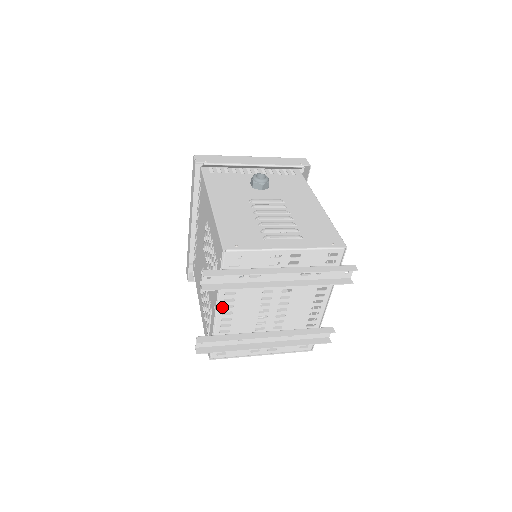
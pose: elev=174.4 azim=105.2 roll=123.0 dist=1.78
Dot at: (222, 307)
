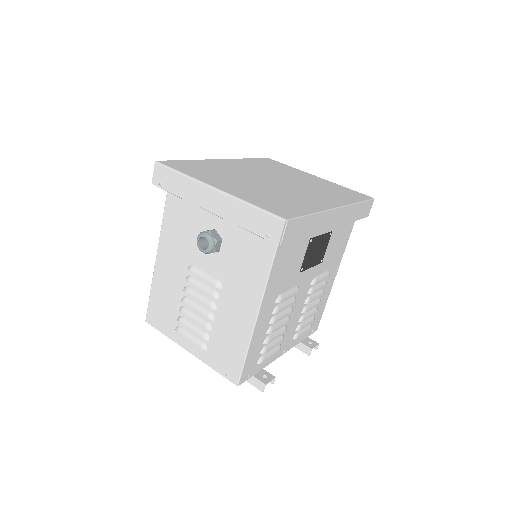
Dot at: occluded
